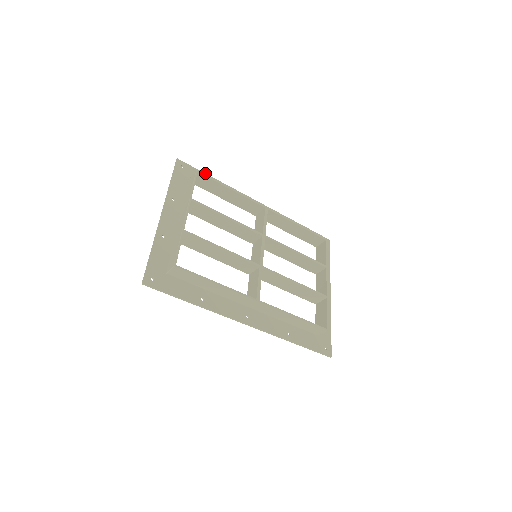
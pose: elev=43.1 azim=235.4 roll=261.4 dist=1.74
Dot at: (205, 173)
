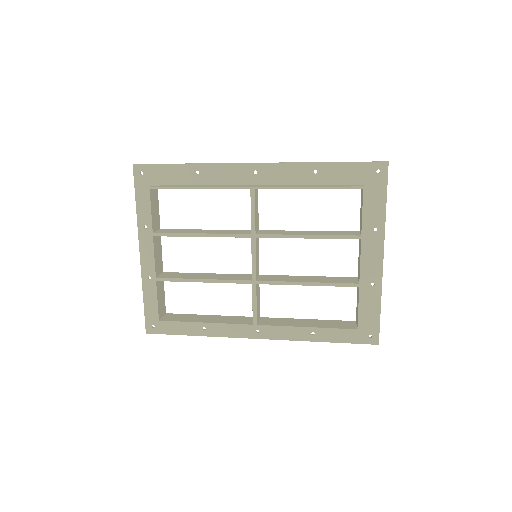
Dot at: occluded
